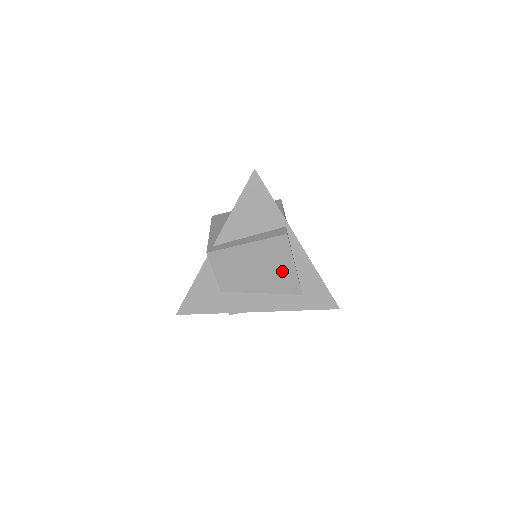
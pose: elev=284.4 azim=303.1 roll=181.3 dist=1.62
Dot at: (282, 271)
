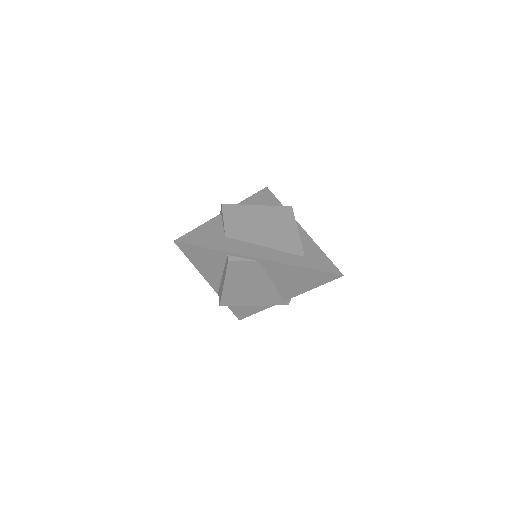
Dot at: (286, 232)
